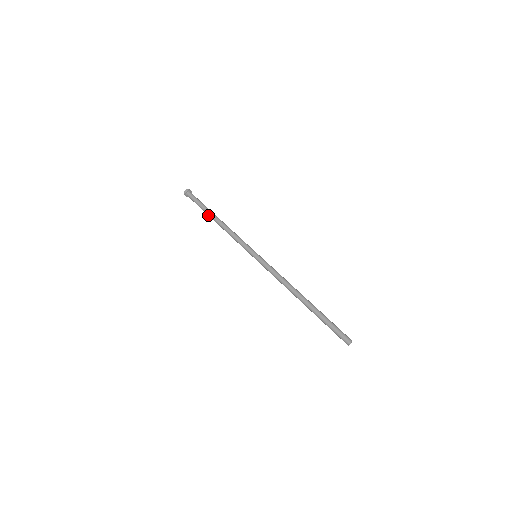
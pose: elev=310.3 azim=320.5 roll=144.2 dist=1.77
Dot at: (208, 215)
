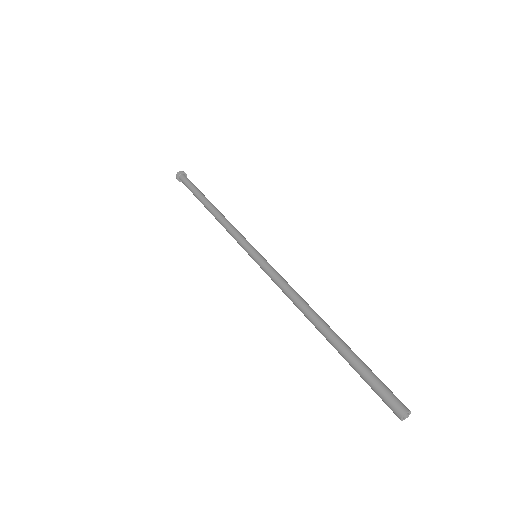
Dot at: occluded
